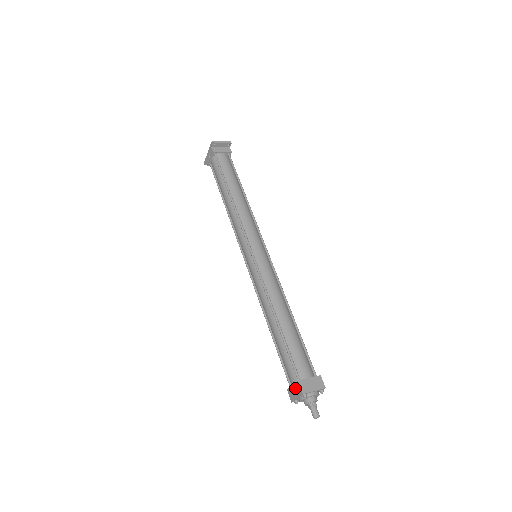
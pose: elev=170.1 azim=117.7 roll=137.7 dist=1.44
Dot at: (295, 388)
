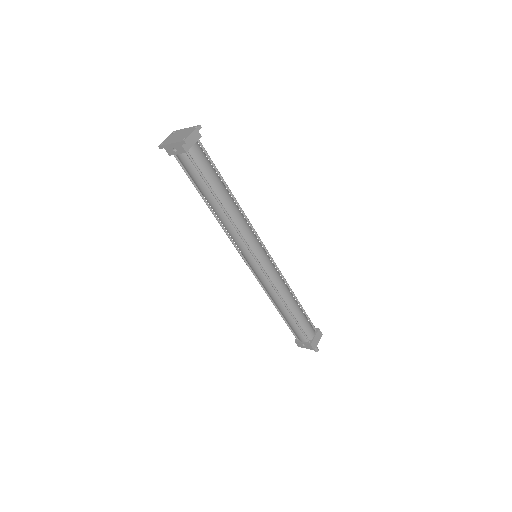
Dot at: (306, 345)
